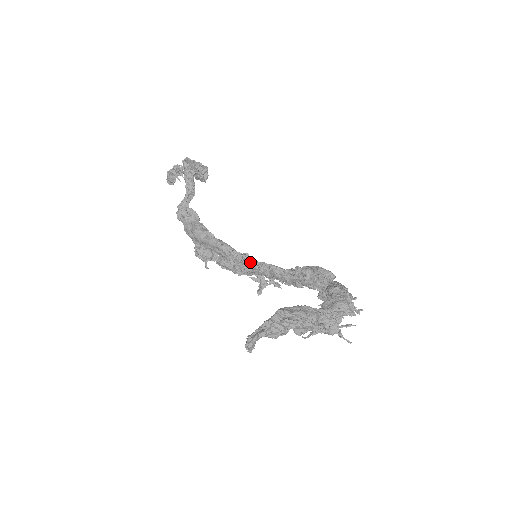
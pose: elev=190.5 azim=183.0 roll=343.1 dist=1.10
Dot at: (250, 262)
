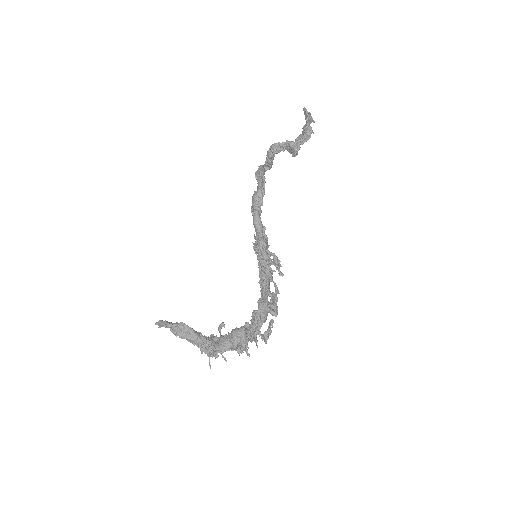
Dot at: (256, 254)
